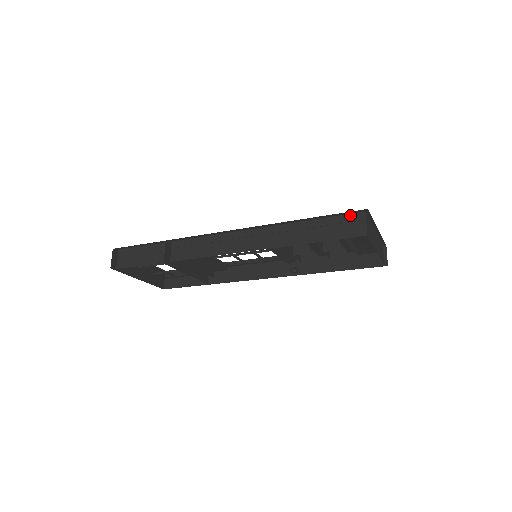
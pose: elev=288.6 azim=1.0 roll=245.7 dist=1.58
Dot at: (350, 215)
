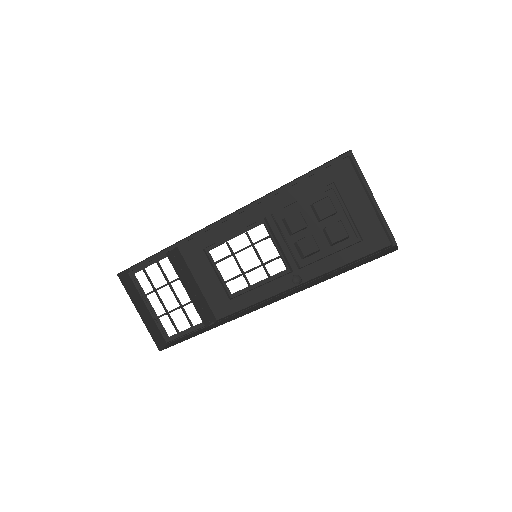
Dot at: occluded
